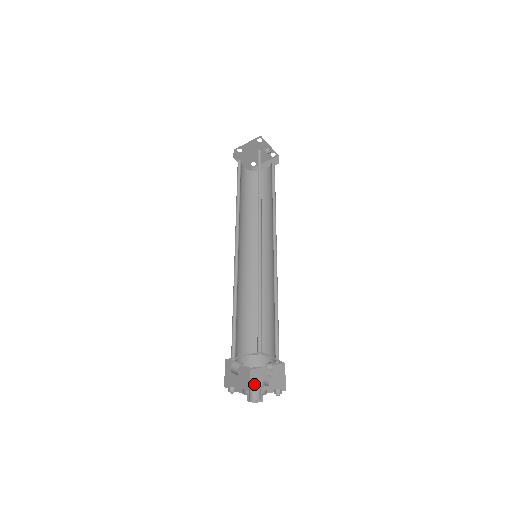
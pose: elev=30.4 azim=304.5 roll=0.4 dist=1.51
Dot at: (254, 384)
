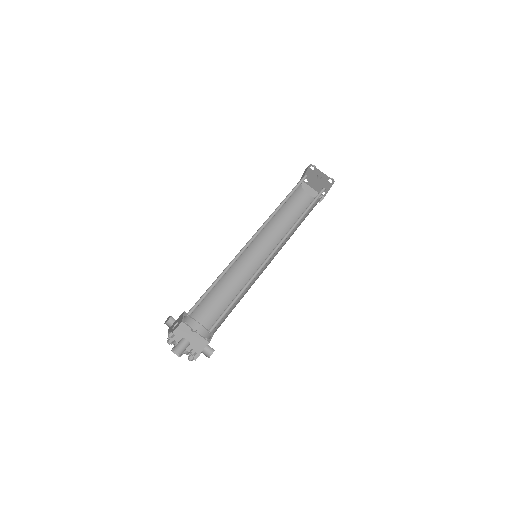
Dot at: (180, 340)
